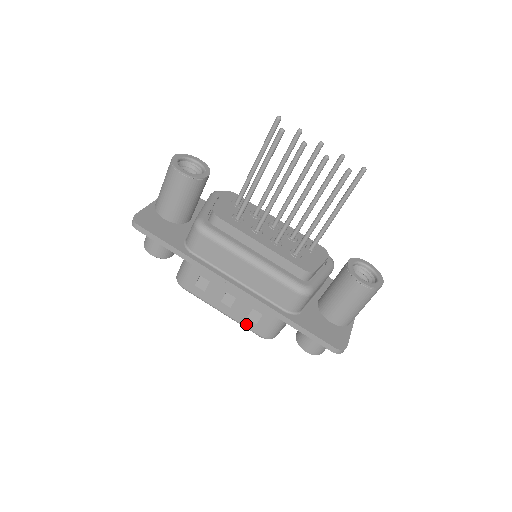
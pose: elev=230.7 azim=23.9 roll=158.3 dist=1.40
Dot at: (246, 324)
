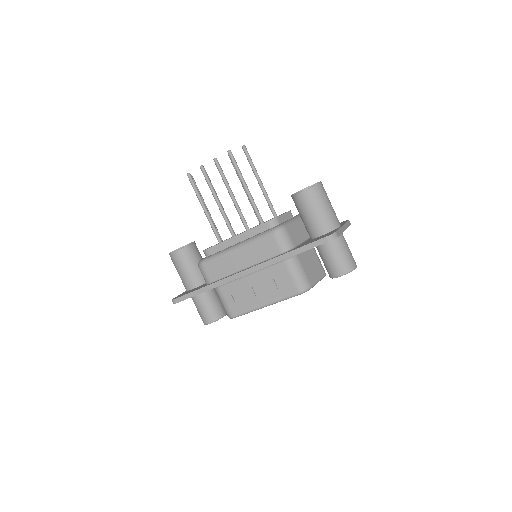
Dot at: (283, 295)
